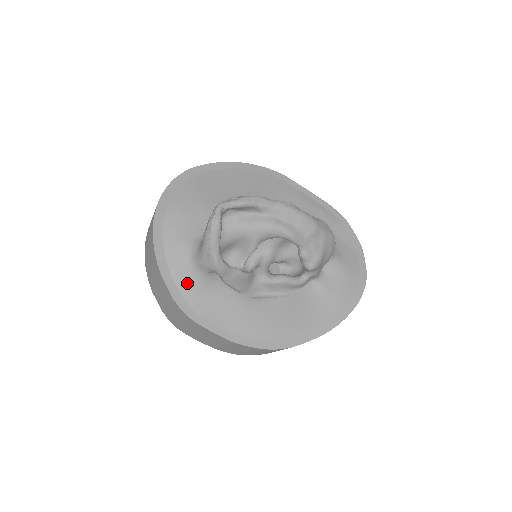
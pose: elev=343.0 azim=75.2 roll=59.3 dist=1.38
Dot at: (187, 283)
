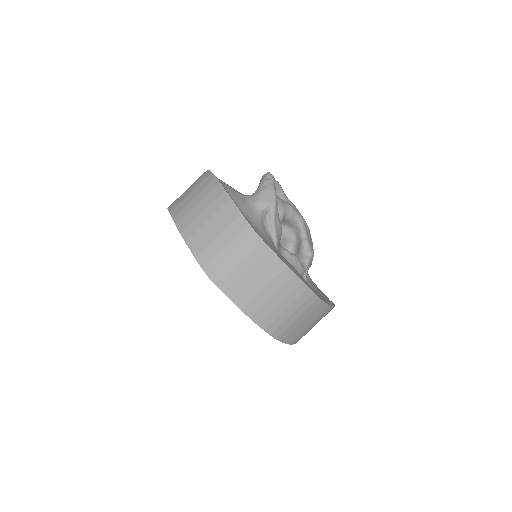
Dot at: (247, 213)
